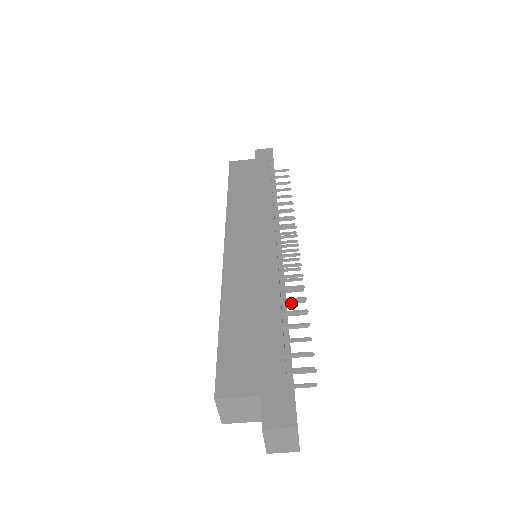
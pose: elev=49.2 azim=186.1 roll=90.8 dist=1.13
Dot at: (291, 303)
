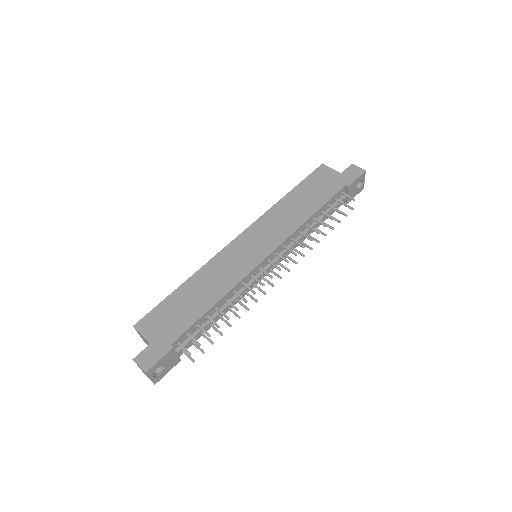
Dot at: (241, 304)
